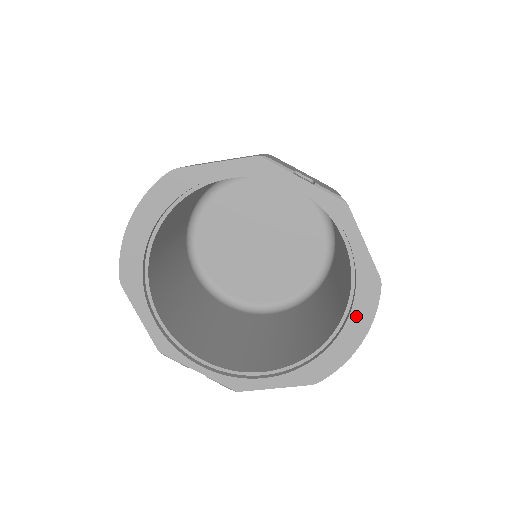
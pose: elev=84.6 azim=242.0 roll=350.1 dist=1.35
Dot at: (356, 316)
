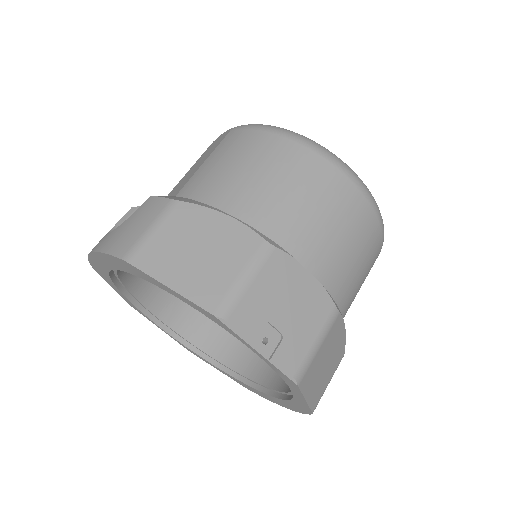
Dot at: (285, 403)
